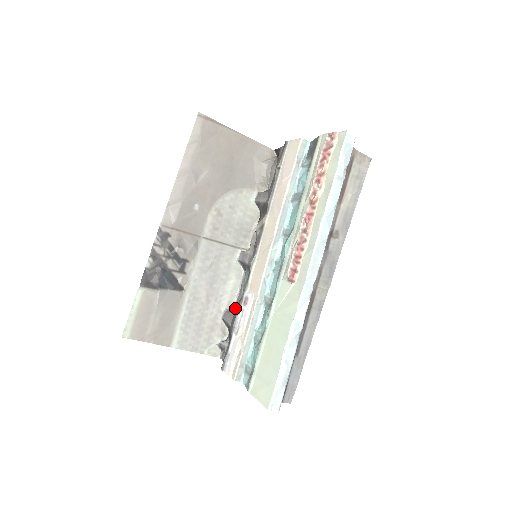
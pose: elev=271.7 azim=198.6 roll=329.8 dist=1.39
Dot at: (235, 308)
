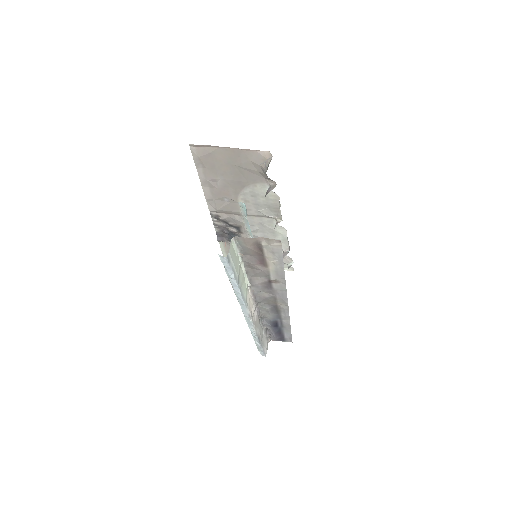
Dot at: occluded
